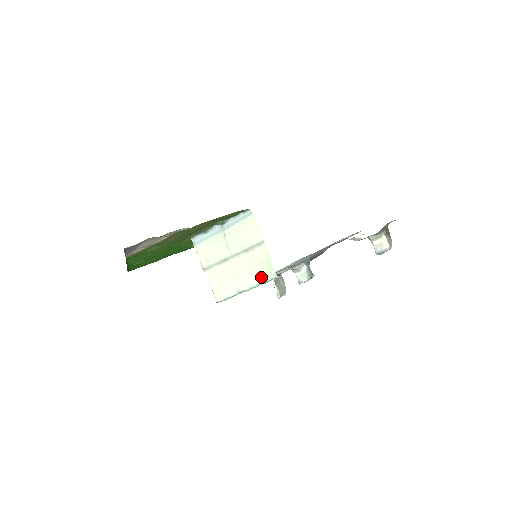
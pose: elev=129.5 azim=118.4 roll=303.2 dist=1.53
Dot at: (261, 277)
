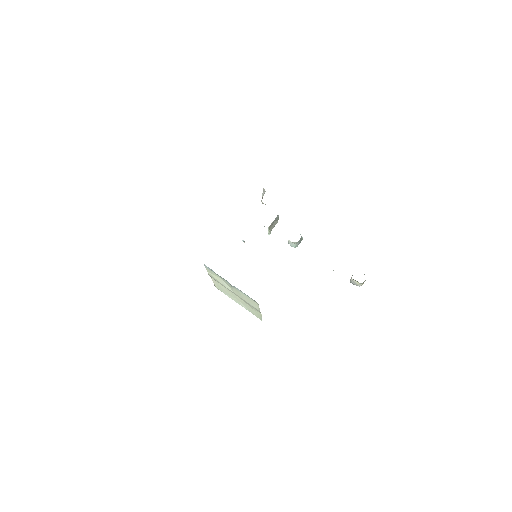
Dot at: (251, 312)
